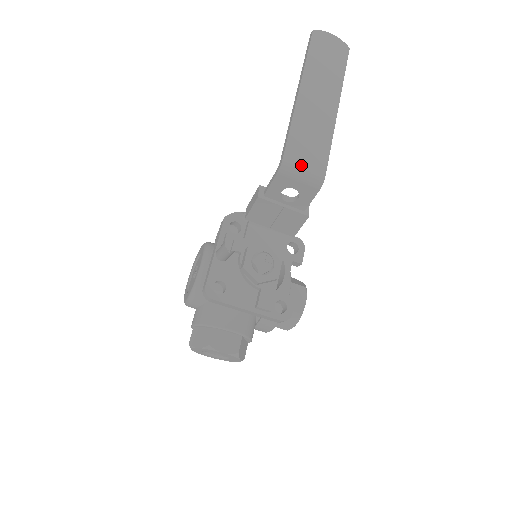
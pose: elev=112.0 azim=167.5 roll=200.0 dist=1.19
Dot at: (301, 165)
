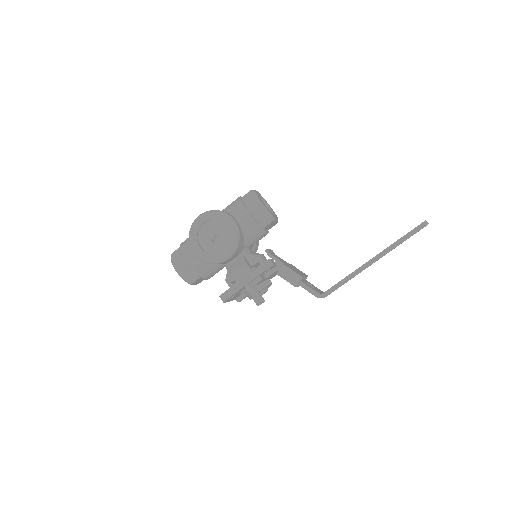
Dot at: occluded
